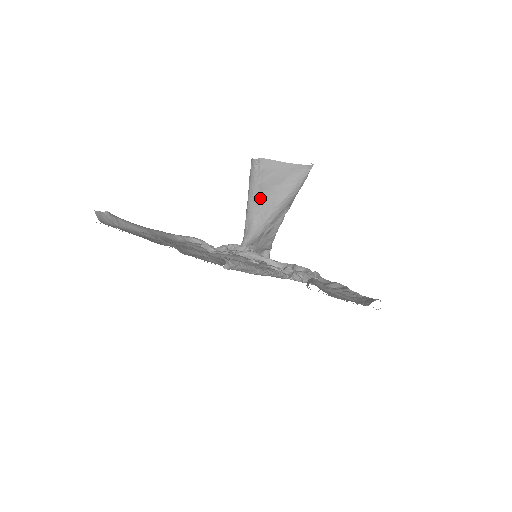
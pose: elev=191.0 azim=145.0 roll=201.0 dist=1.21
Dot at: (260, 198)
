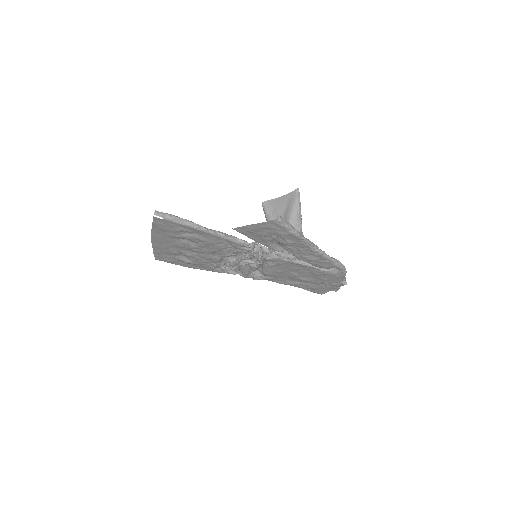
Dot at: occluded
